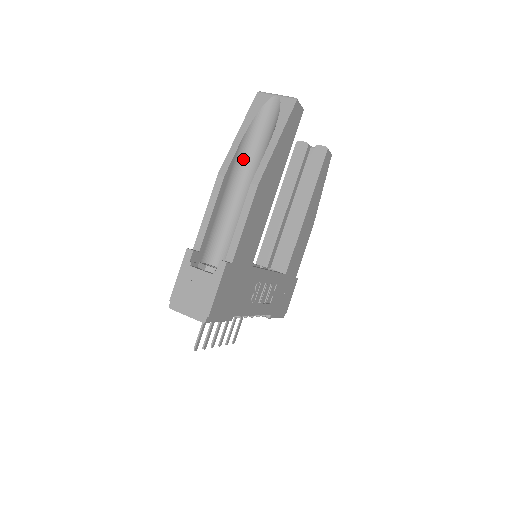
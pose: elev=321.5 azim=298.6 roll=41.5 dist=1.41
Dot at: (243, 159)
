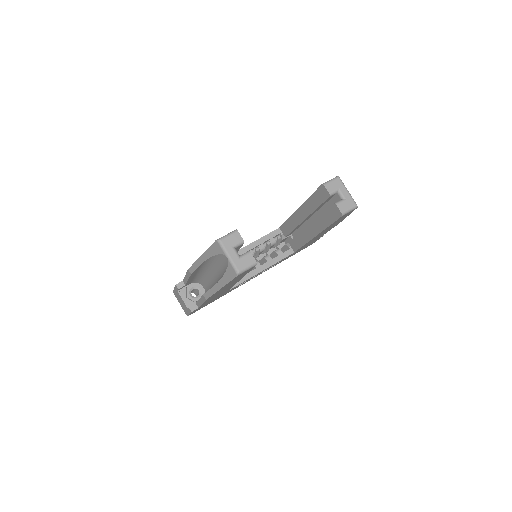
Dot at: (208, 265)
